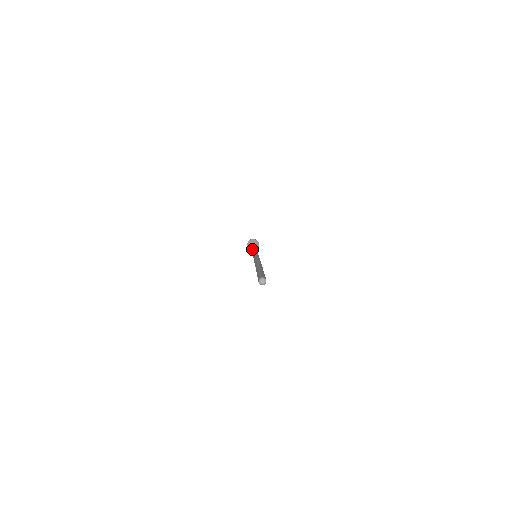
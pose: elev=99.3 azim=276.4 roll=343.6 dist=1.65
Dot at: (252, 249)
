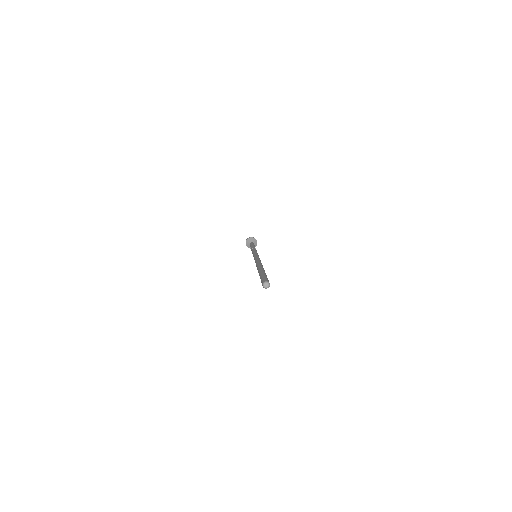
Dot at: (251, 248)
